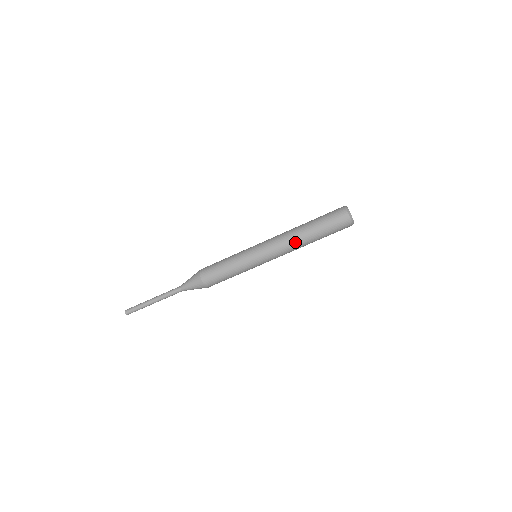
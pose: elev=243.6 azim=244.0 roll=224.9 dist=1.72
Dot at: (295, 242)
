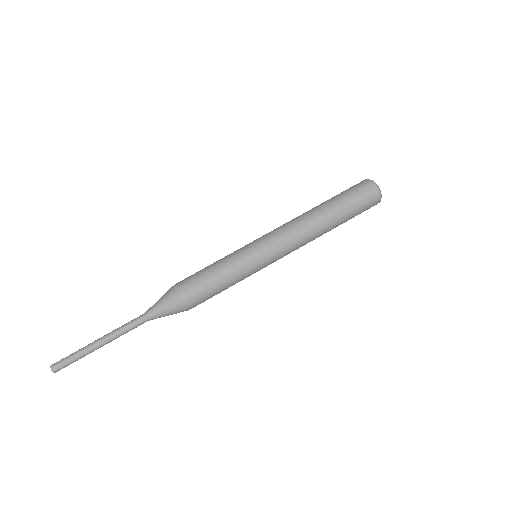
Dot at: (308, 221)
